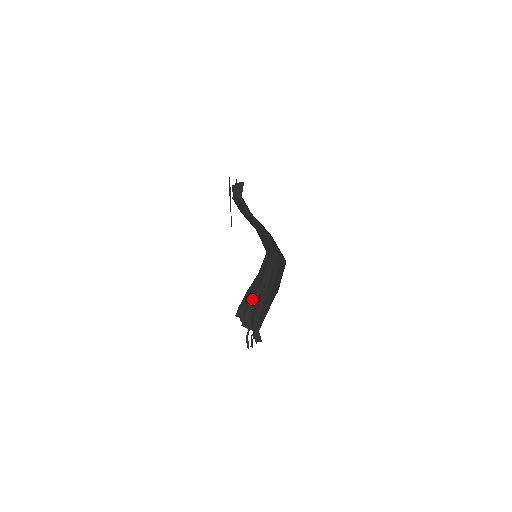
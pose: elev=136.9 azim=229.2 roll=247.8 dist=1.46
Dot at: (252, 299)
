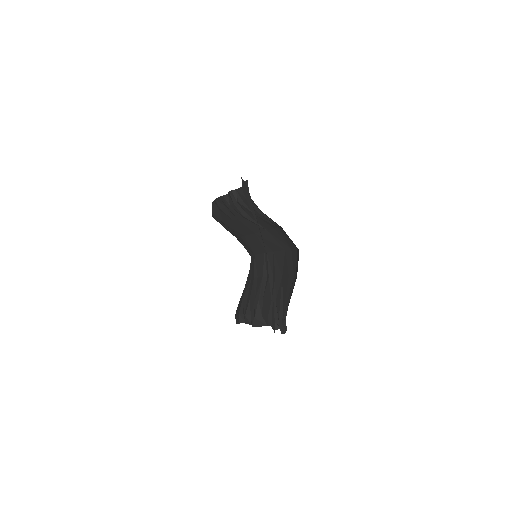
Dot at: (257, 299)
